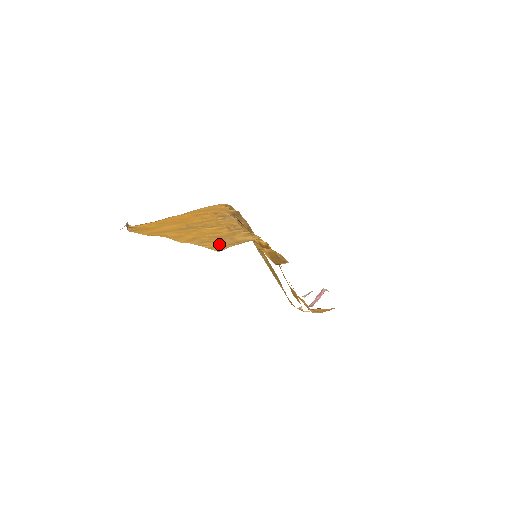
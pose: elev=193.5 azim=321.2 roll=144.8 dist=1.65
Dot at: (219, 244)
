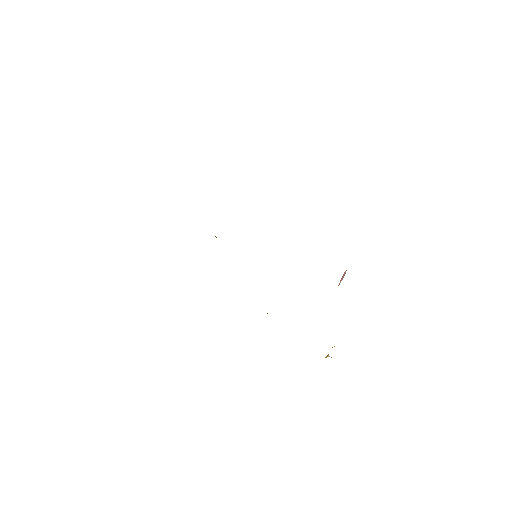
Dot at: occluded
